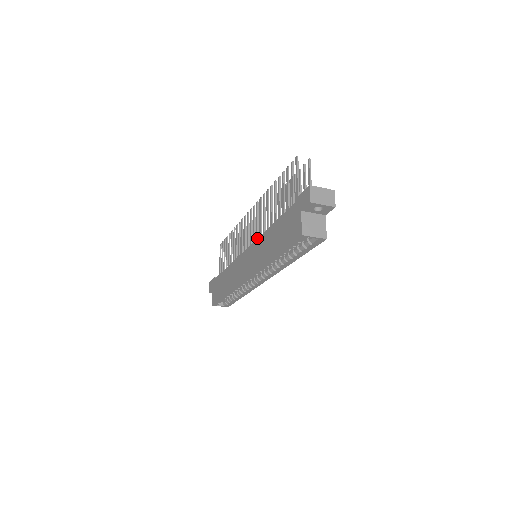
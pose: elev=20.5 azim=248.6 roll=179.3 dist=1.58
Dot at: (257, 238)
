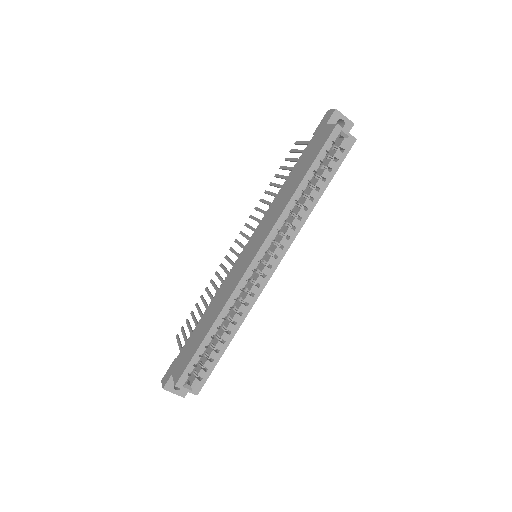
Dot at: (263, 217)
